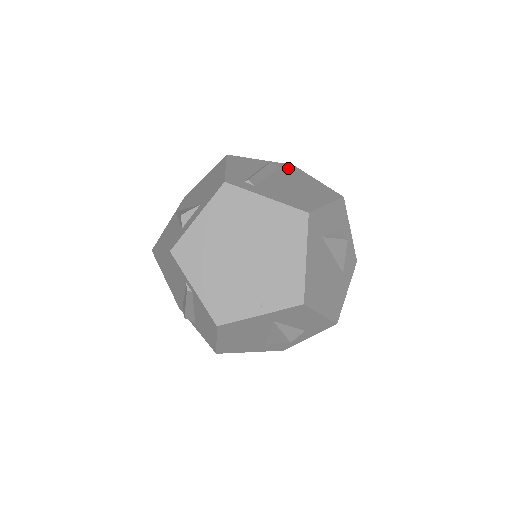
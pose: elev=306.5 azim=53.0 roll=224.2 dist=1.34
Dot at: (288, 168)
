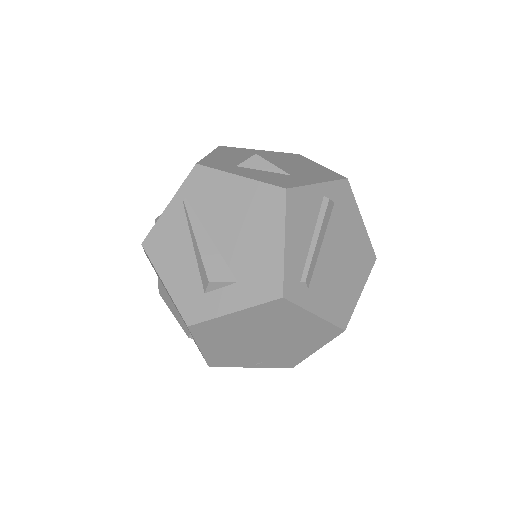
Dot at: (342, 197)
